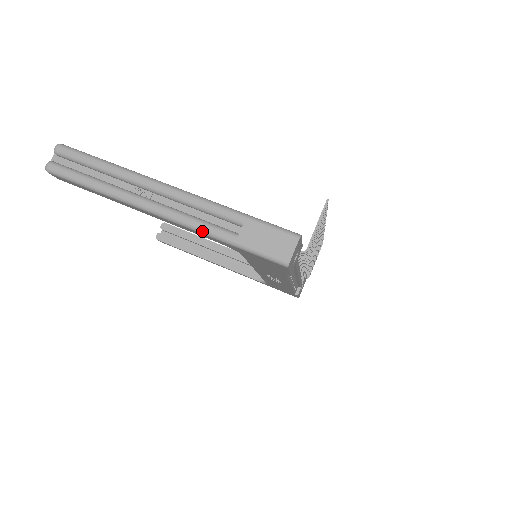
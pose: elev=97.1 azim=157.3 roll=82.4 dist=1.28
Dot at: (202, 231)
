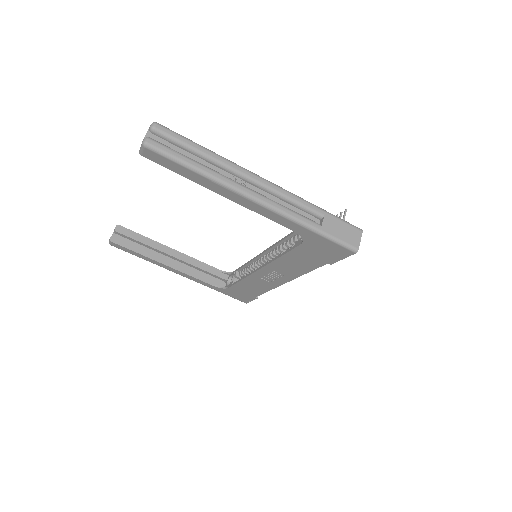
Dot at: (294, 219)
